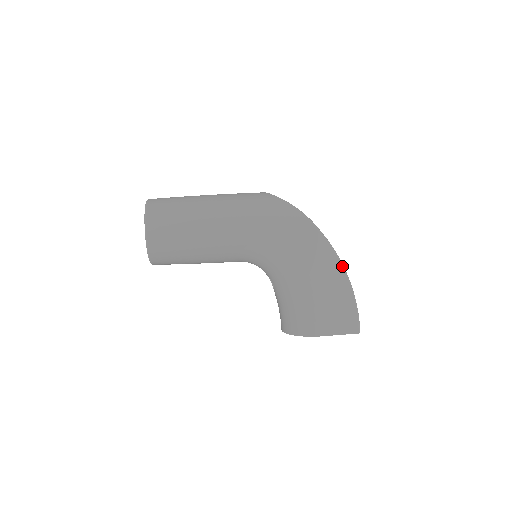
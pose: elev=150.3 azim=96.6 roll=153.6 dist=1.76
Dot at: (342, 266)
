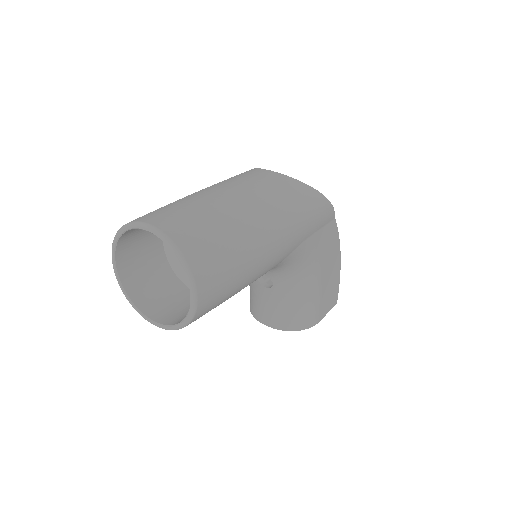
Dot at: occluded
